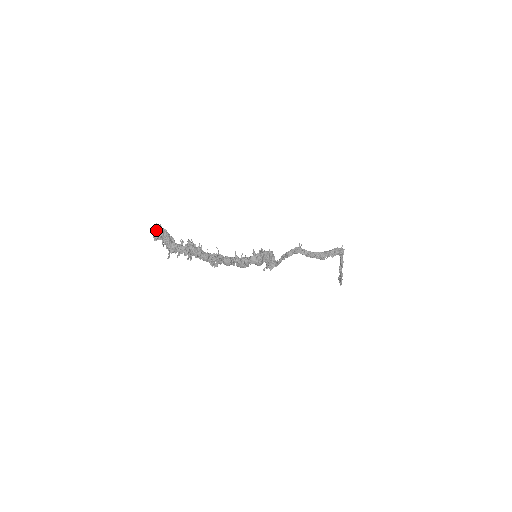
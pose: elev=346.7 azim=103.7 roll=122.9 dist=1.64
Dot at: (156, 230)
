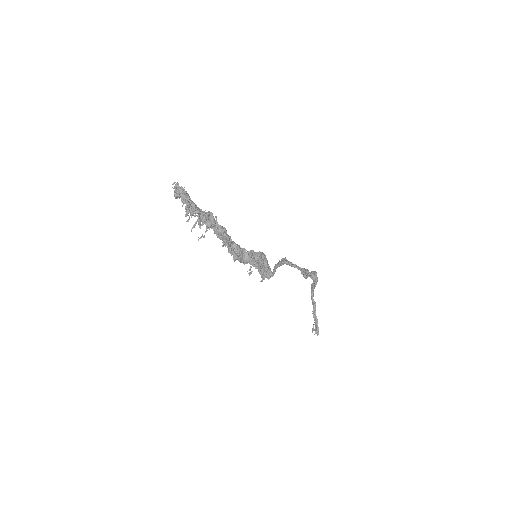
Dot at: (177, 184)
